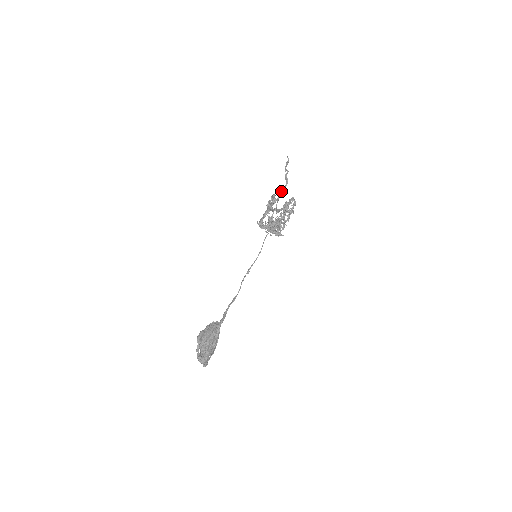
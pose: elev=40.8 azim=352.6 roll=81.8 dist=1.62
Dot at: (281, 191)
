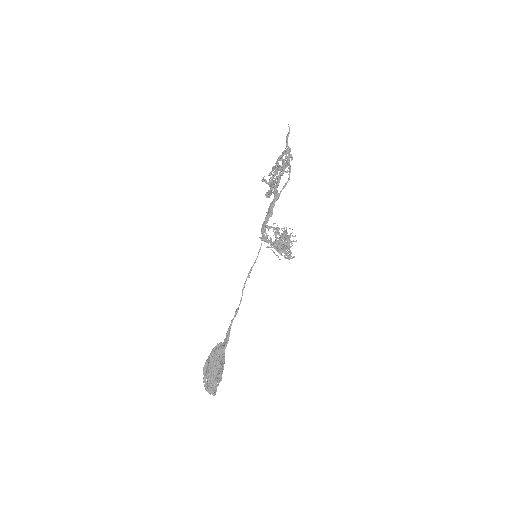
Dot at: (282, 172)
